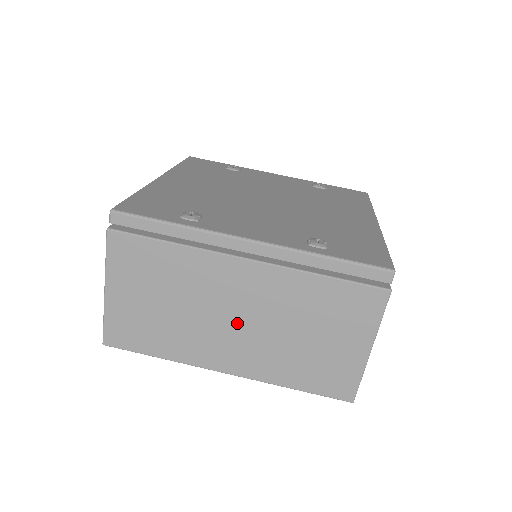
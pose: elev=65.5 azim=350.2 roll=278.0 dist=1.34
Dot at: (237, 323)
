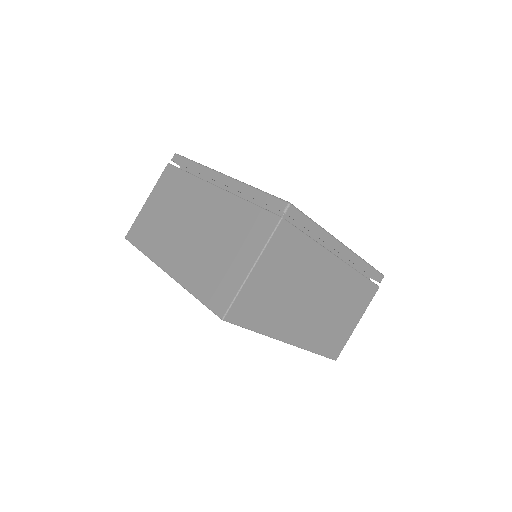
Dot at: (190, 232)
